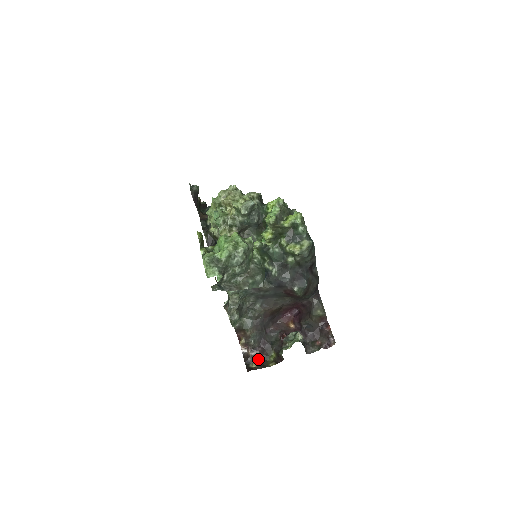
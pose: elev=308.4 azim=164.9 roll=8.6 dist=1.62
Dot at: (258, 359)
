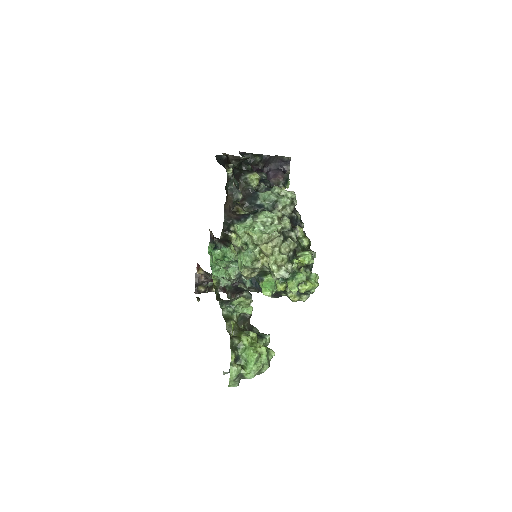
Dot at: (207, 286)
